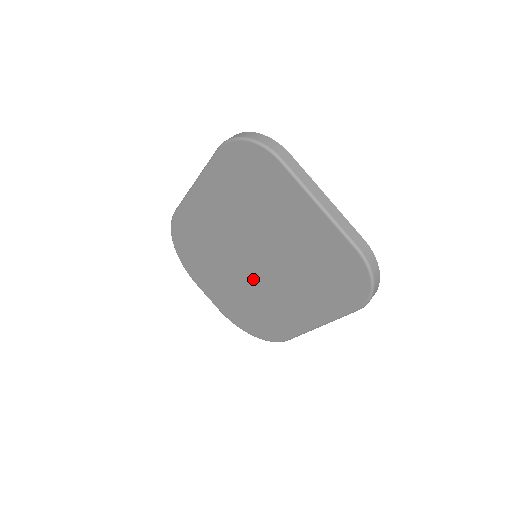
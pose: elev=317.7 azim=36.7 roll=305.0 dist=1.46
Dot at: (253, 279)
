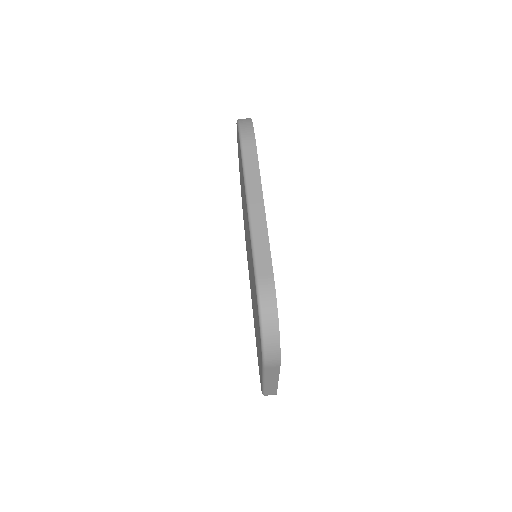
Dot at: (247, 246)
